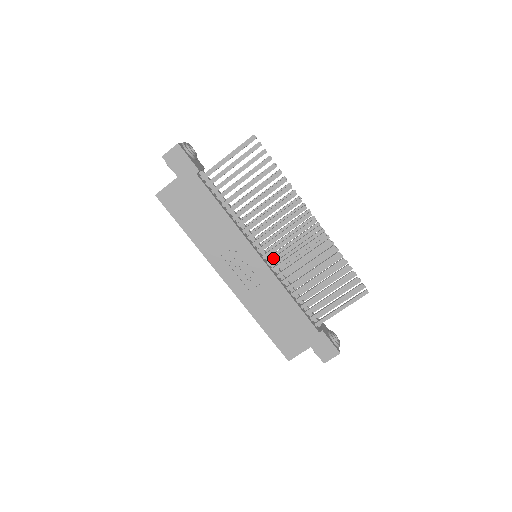
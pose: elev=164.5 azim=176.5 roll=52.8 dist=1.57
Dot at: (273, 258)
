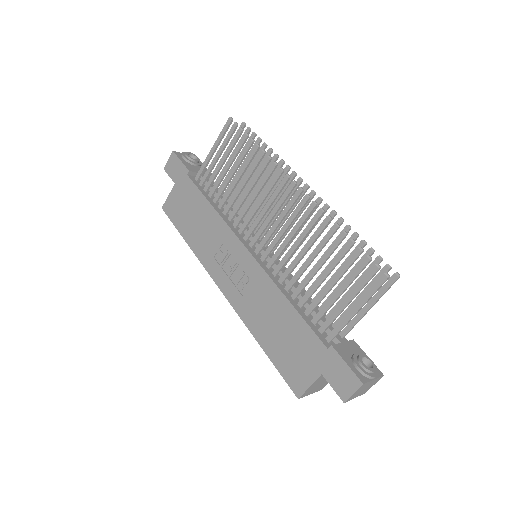
Dot at: (265, 251)
